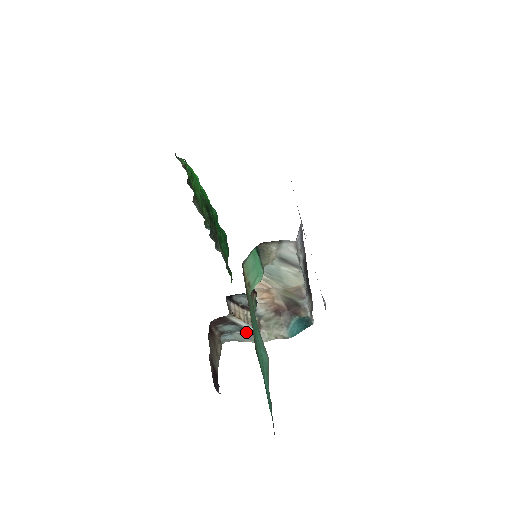
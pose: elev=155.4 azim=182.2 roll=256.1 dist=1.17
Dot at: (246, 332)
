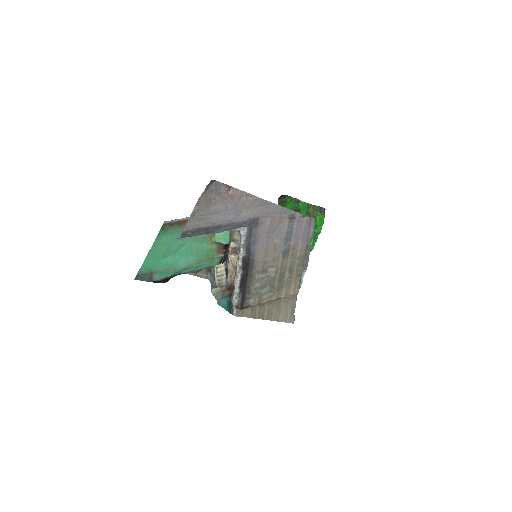
Dot at: (214, 281)
